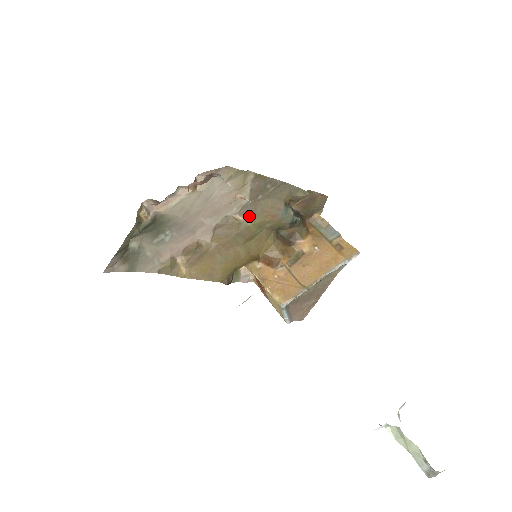
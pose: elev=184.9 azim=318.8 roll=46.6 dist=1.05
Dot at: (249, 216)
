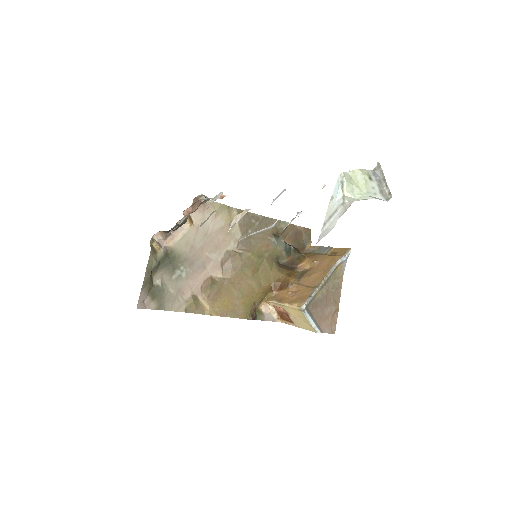
Dot at: (247, 248)
